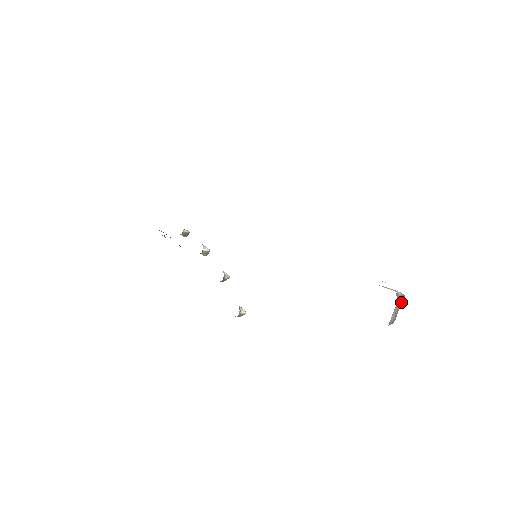
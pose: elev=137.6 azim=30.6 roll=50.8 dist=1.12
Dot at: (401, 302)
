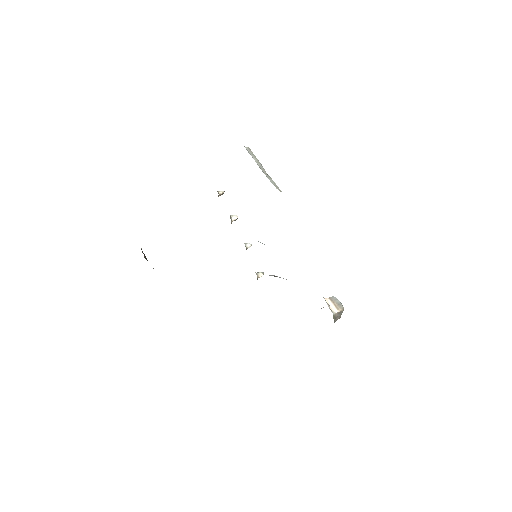
Dot at: (342, 312)
